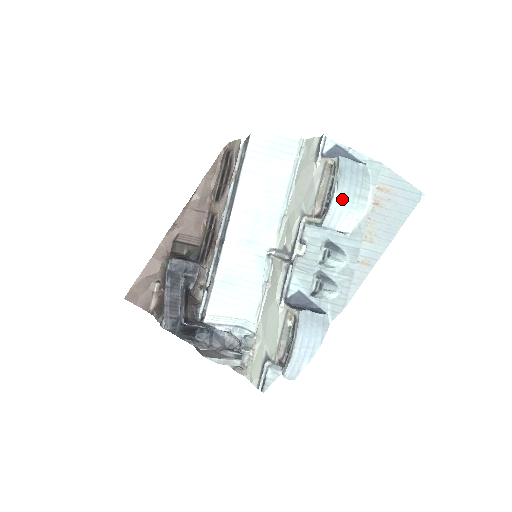
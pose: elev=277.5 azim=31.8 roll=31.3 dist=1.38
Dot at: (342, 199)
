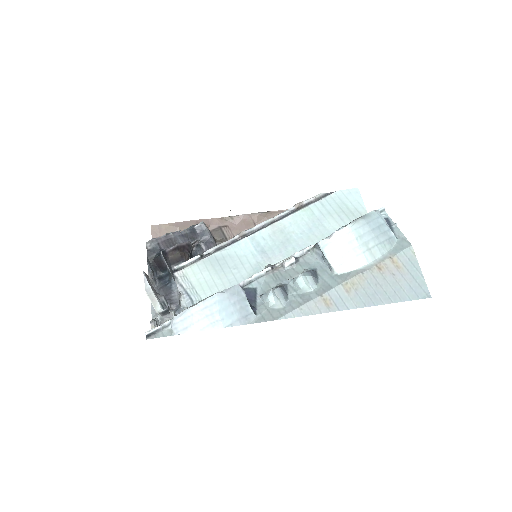
Dot at: (352, 235)
